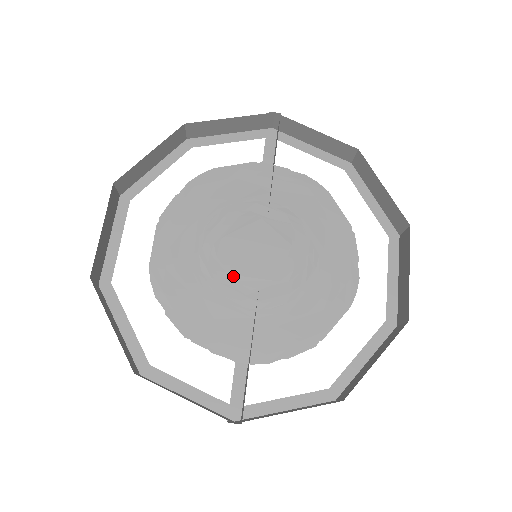
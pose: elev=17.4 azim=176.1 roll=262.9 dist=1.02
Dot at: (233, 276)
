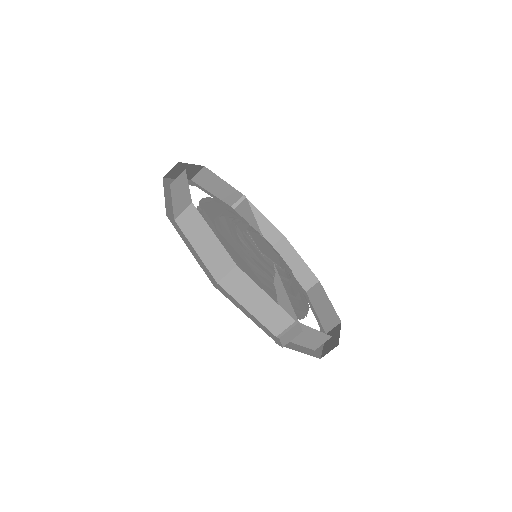
Dot at: (260, 251)
